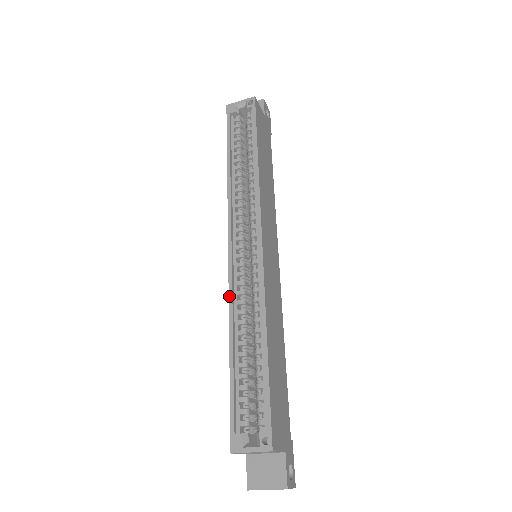
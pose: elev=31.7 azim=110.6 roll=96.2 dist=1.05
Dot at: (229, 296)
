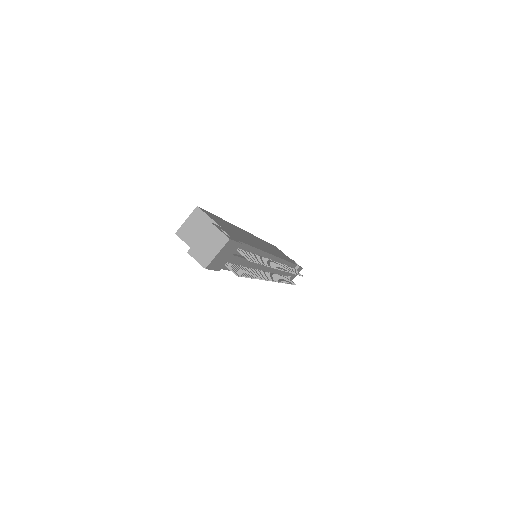
Dot at: occluded
